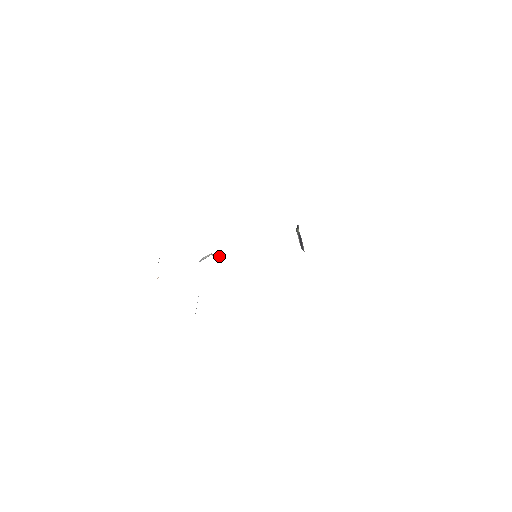
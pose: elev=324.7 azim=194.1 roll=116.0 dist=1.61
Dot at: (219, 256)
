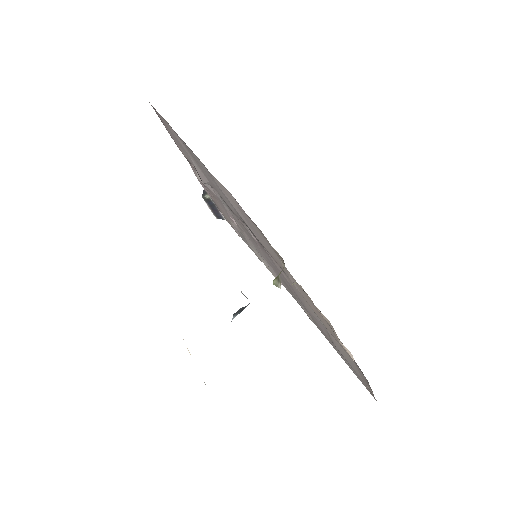
Dot at: occluded
